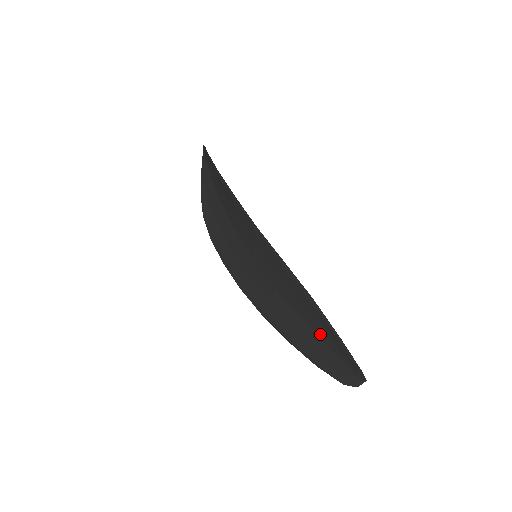
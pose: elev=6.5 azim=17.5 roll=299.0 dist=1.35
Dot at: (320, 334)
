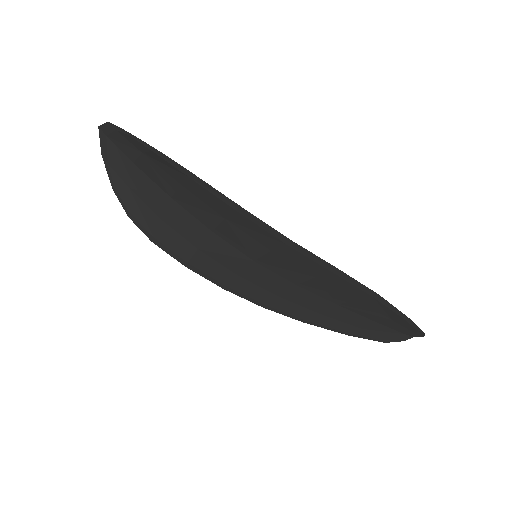
Dot at: (366, 314)
